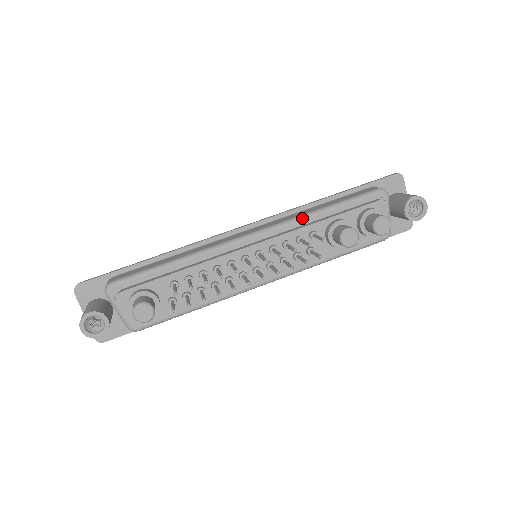
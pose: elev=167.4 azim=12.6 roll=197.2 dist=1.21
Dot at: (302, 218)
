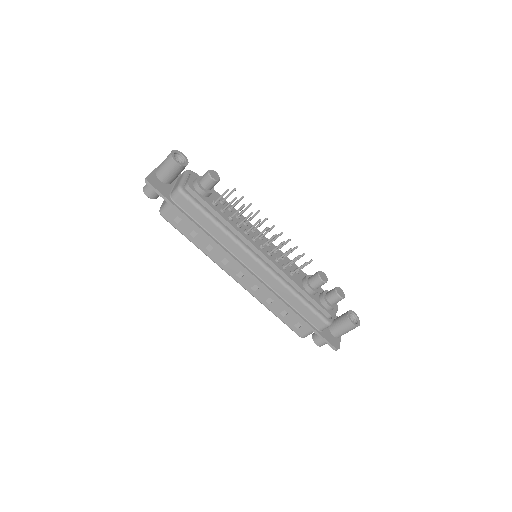
Dot at: occluded
